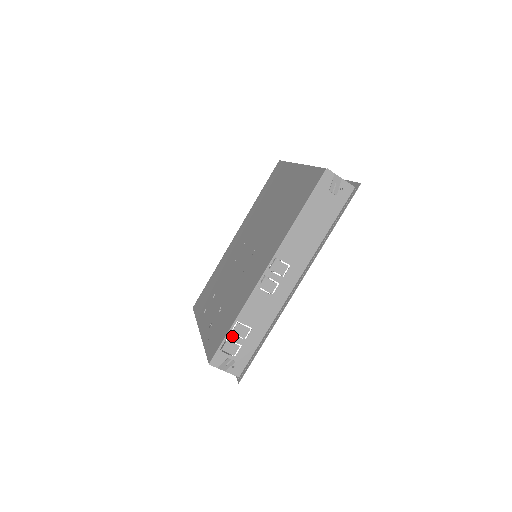
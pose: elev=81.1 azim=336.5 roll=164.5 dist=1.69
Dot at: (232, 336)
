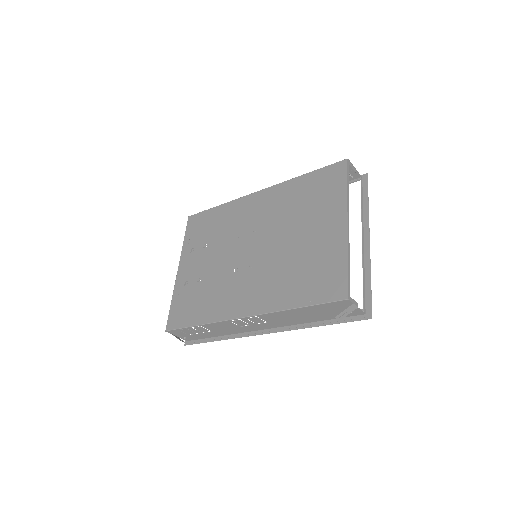
Dot at: (192, 329)
